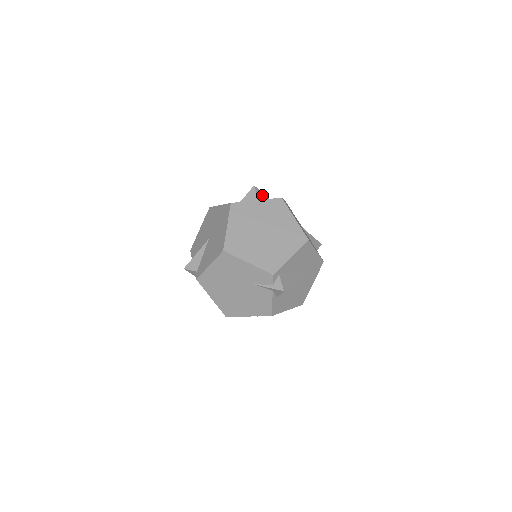
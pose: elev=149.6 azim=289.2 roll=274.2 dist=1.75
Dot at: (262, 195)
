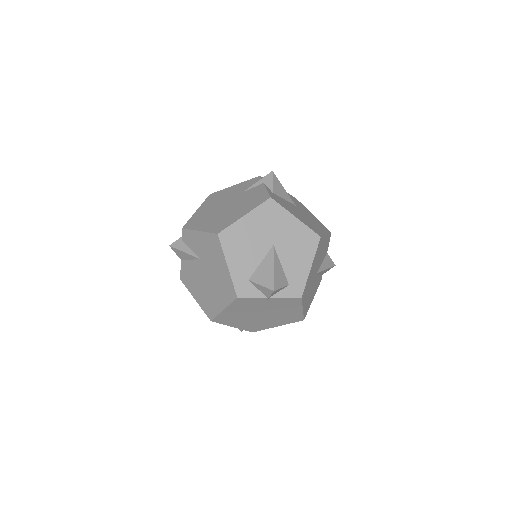
Dot at: occluded
